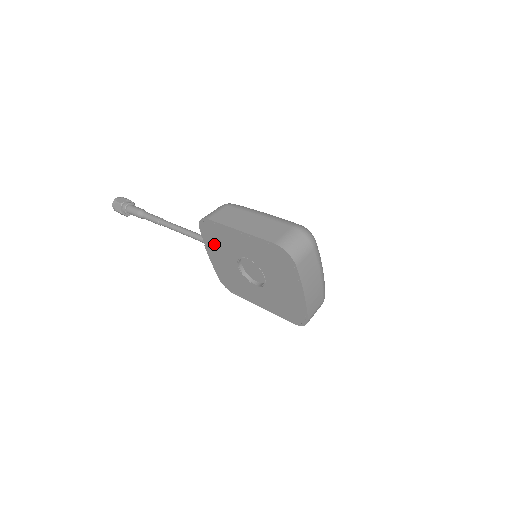
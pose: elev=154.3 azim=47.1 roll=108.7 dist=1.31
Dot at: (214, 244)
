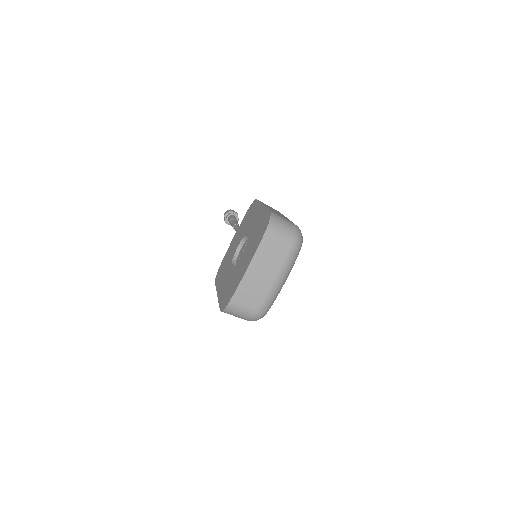
Dot at: (243, 225)
